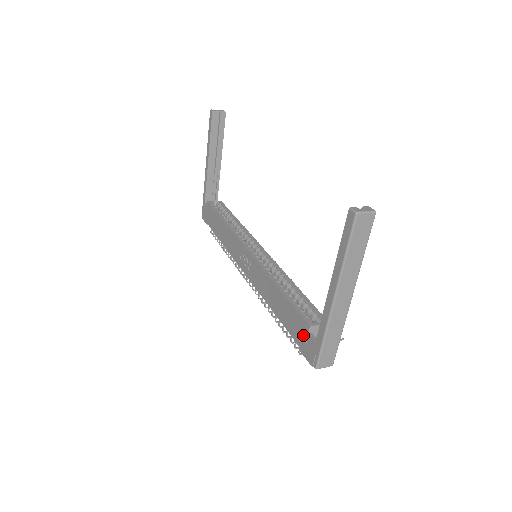
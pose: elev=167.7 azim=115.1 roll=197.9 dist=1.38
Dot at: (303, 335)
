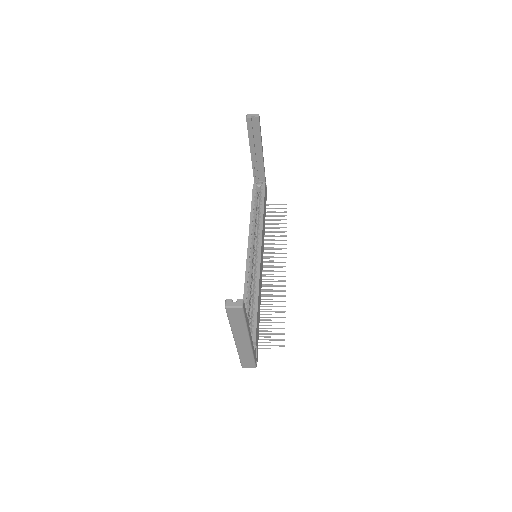
Dot at: occluded
